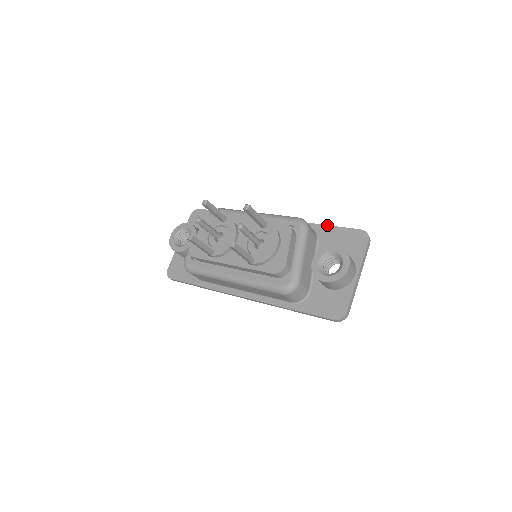
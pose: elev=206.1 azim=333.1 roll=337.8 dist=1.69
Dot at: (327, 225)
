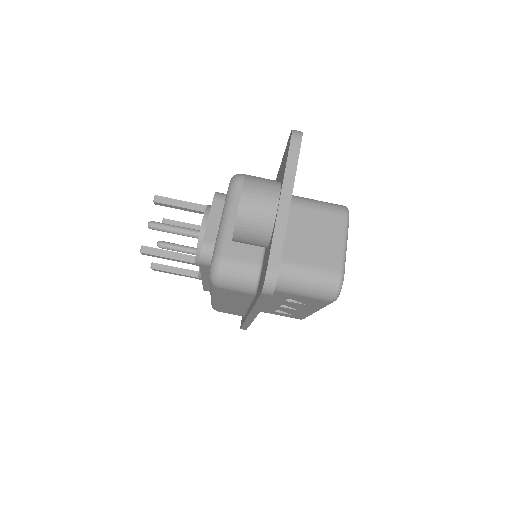
Dot at: occluded
